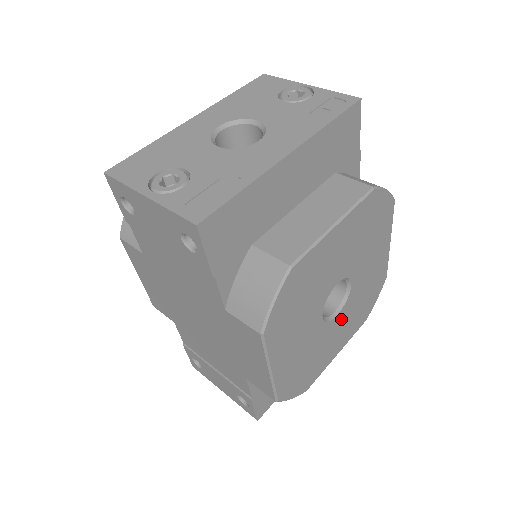
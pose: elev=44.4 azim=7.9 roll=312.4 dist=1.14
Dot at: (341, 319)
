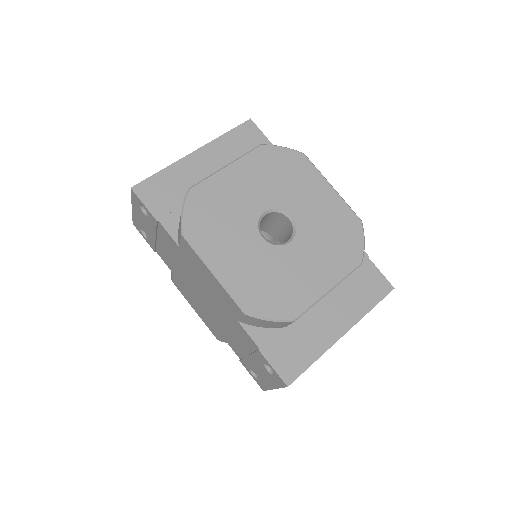
Dot at: (302, 249)
